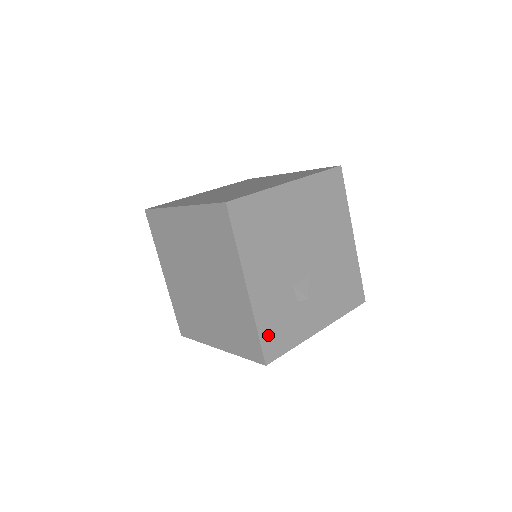
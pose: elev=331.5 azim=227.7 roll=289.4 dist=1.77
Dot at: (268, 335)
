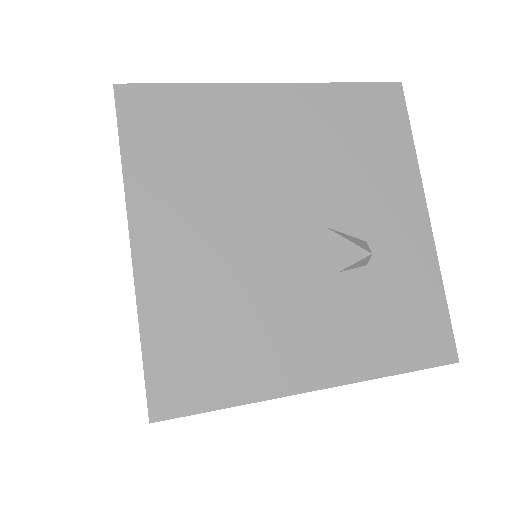
Dot at: (410, 349)
